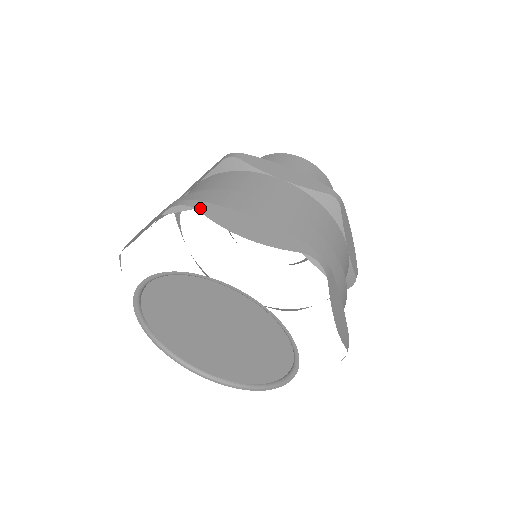
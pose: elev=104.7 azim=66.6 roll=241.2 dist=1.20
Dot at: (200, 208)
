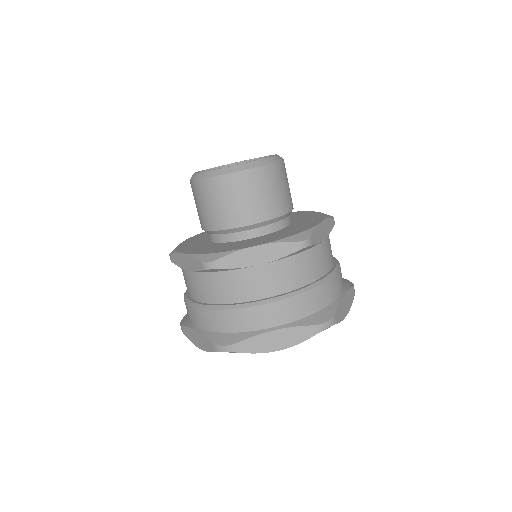
Dot at: (239, 350)
